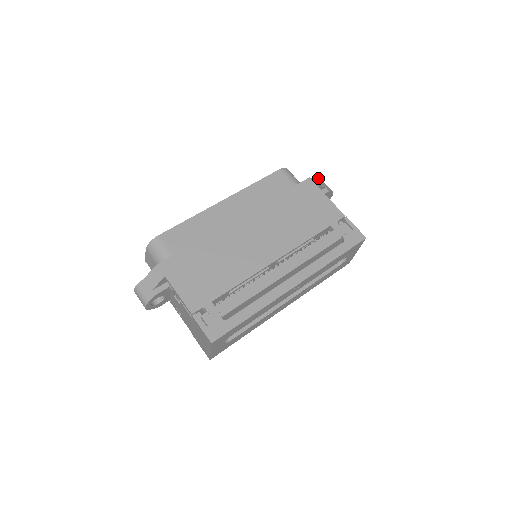
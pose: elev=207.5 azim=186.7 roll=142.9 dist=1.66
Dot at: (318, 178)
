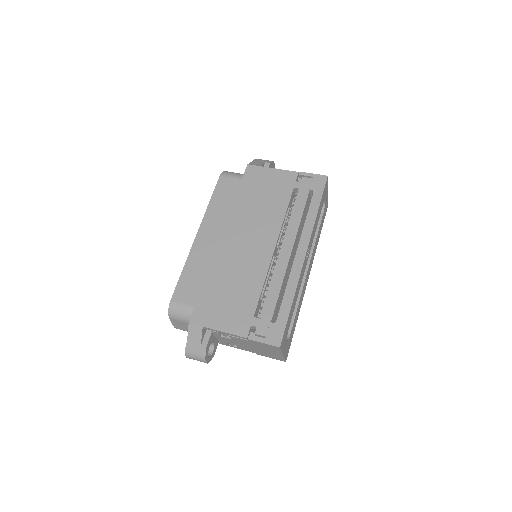
Dot at: (253, 160)
